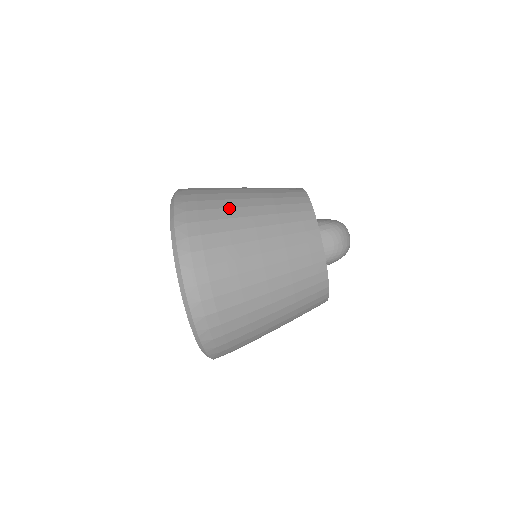
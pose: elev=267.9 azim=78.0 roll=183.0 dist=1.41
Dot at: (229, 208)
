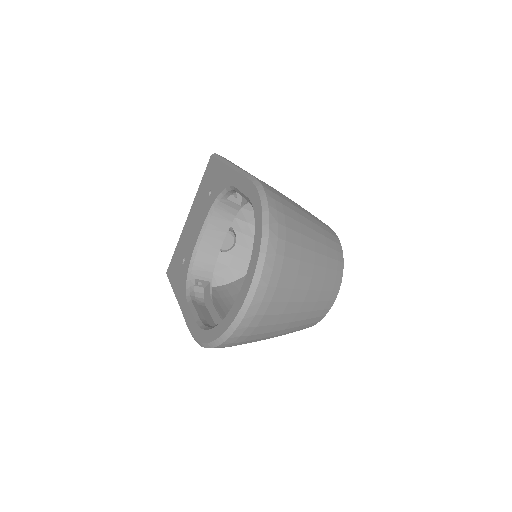
Dot at: (303, 235)
